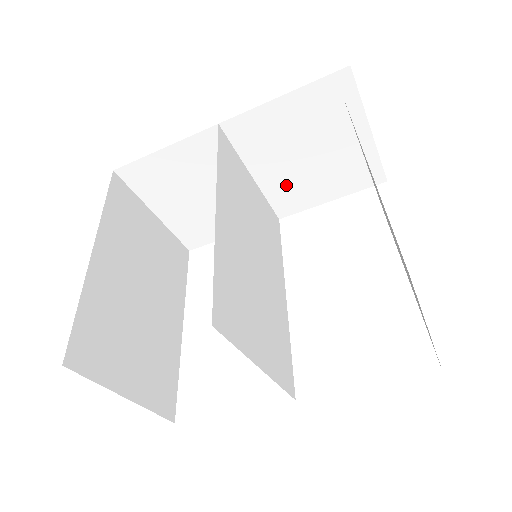
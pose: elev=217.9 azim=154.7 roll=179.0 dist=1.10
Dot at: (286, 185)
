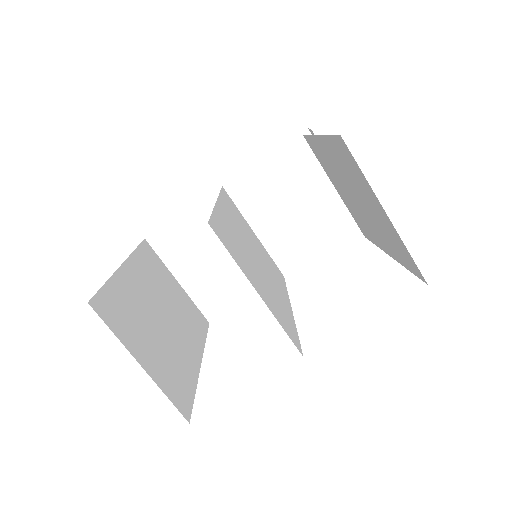
Dot at: (283, 238)
